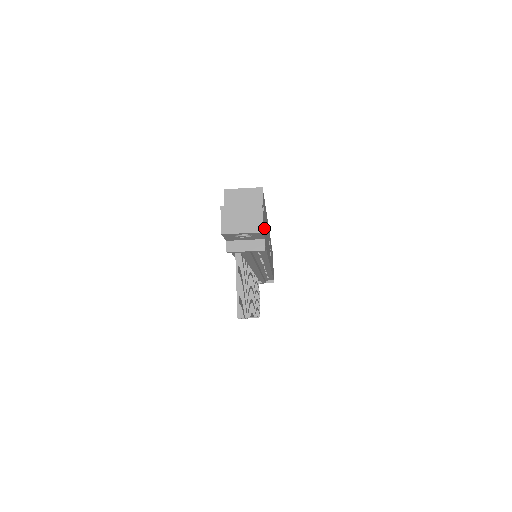
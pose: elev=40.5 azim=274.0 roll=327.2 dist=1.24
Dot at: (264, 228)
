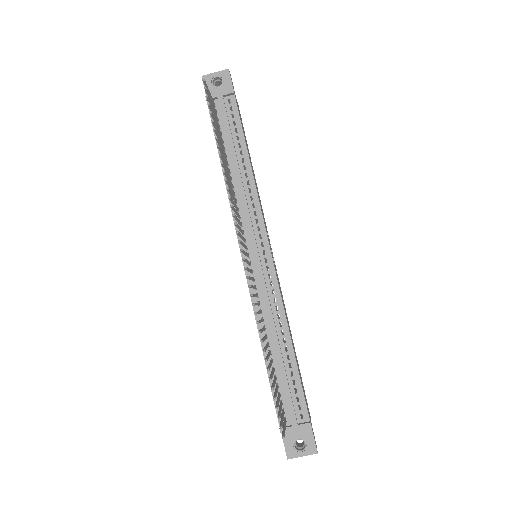
Dot at: (235, 95)
